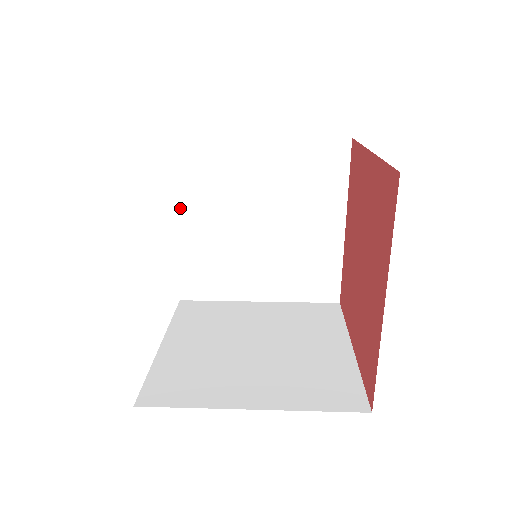
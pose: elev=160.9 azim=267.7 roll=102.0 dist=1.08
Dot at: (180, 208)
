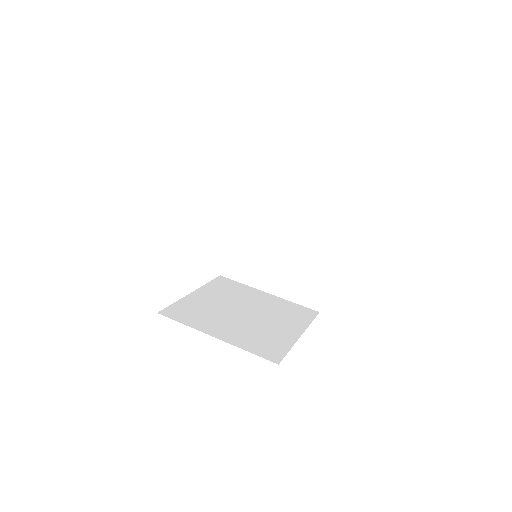
Dot at: (235, 216)
